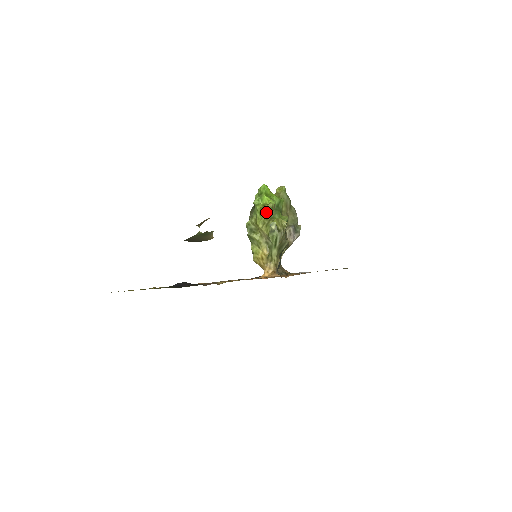
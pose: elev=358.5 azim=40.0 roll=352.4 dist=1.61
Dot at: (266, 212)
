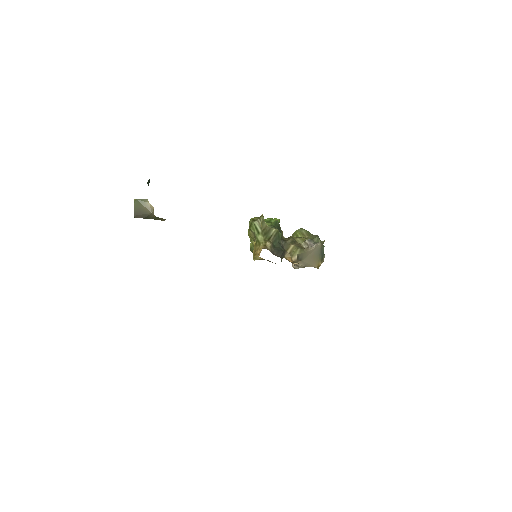
Dot at: occluded
